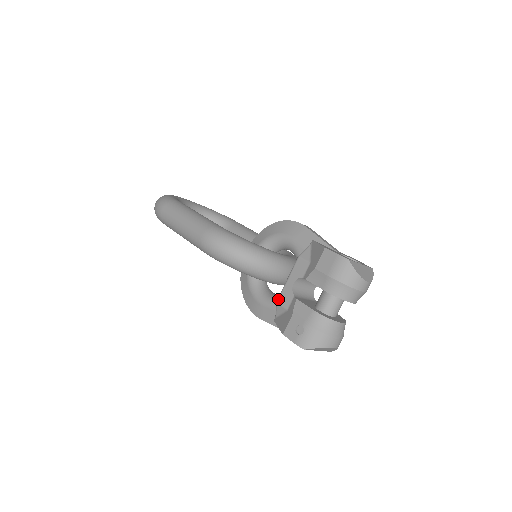
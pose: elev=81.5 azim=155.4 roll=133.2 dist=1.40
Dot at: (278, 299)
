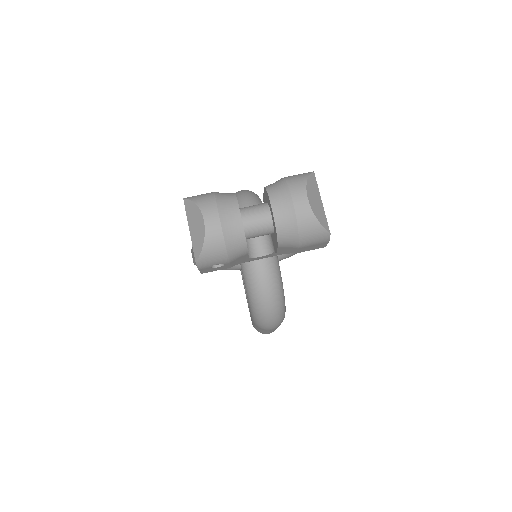
Dot at: occluded
